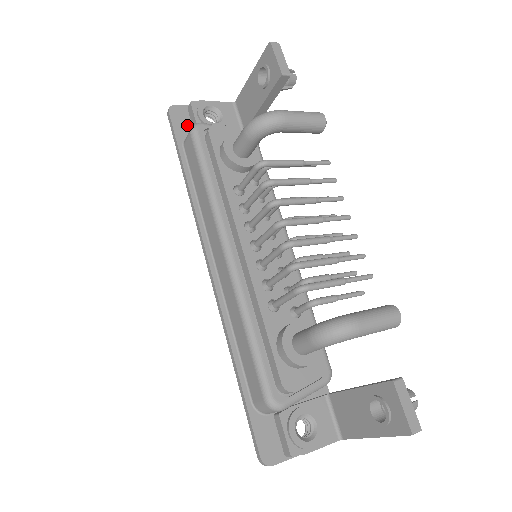
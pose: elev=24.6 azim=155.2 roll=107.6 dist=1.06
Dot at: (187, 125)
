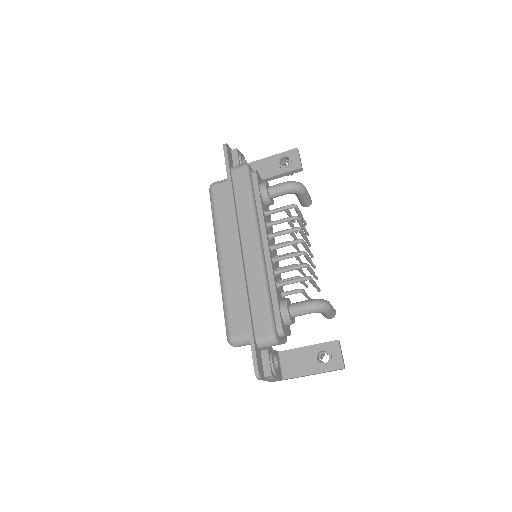
Dot at: (231, 160)
